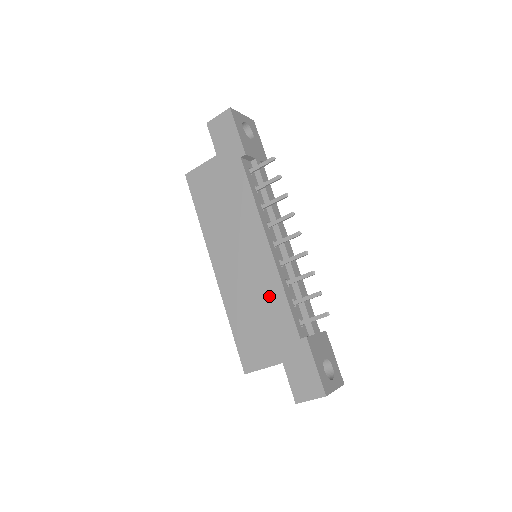
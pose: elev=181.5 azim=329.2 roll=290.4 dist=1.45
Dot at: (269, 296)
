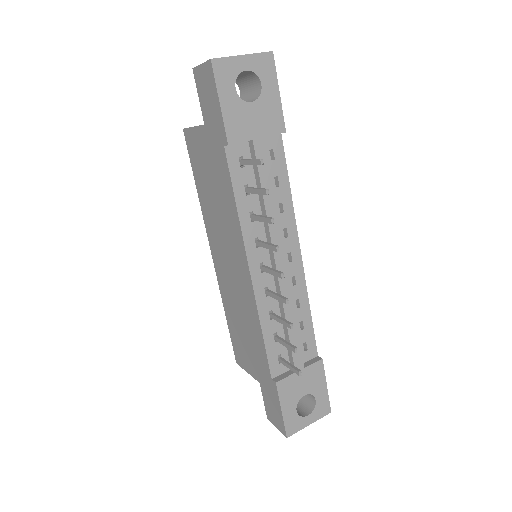
Dot at: (250, 321)
